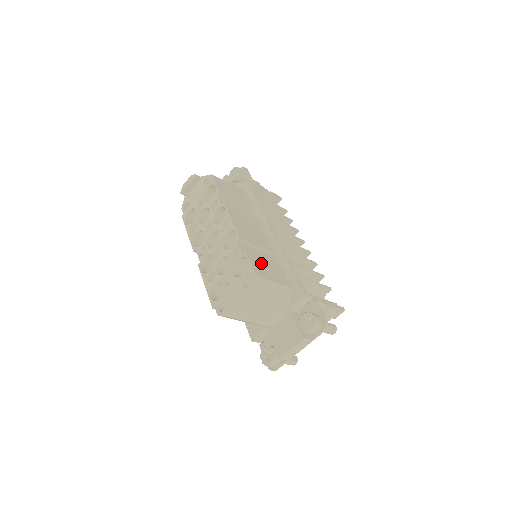
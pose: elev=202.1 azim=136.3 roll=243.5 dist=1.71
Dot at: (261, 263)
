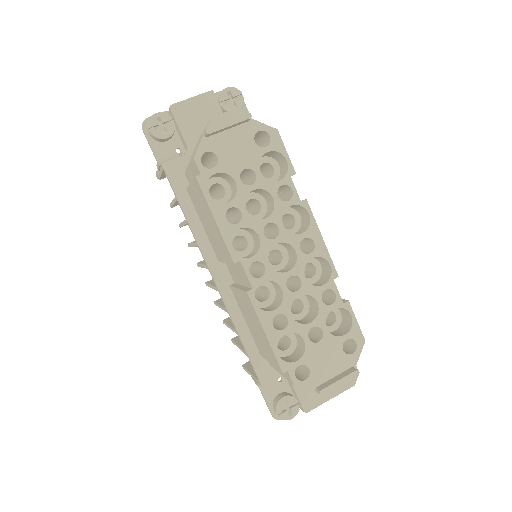
Dot at: occluded
